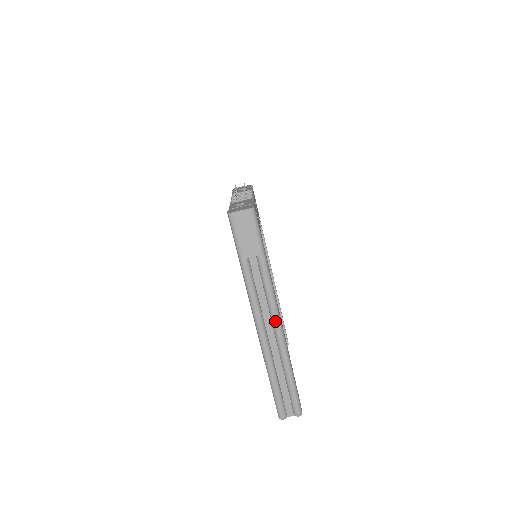
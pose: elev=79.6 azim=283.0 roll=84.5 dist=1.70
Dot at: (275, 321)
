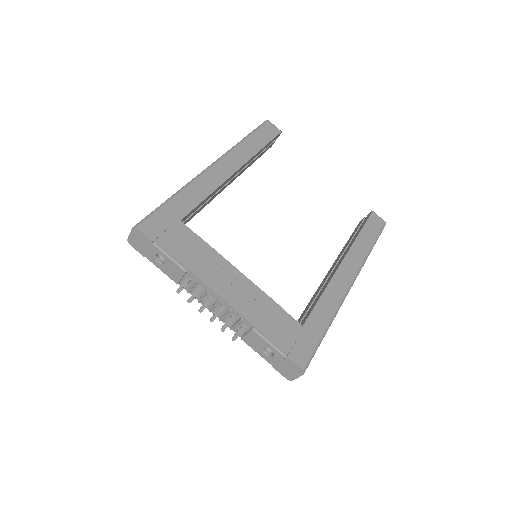
Dot at: occluded
